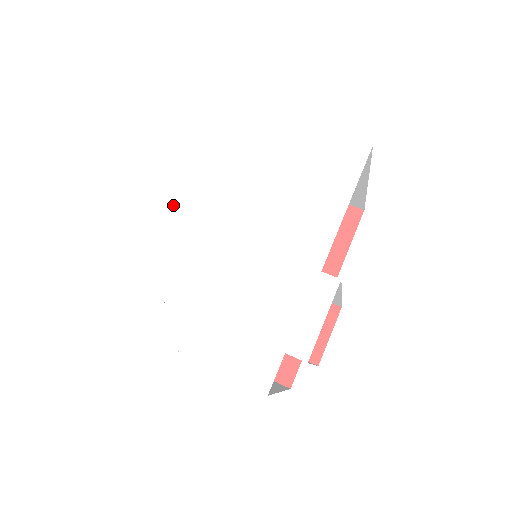
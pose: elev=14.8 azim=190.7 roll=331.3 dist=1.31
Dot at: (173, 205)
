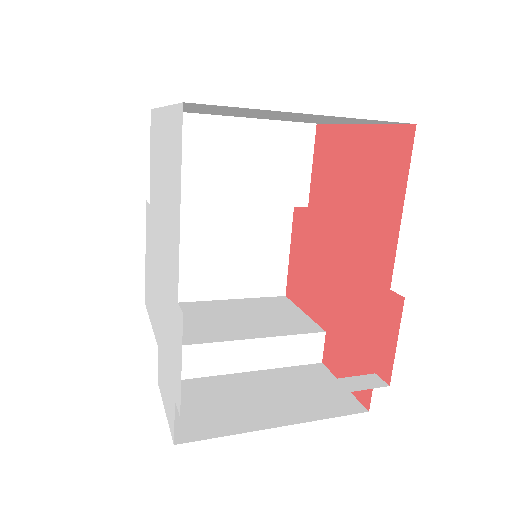
Dot at: (150, 235)
